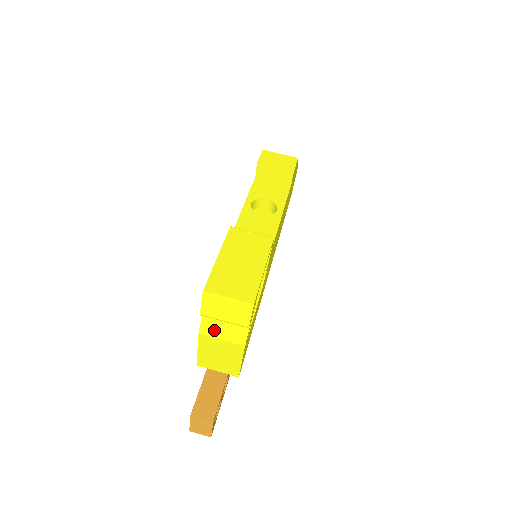
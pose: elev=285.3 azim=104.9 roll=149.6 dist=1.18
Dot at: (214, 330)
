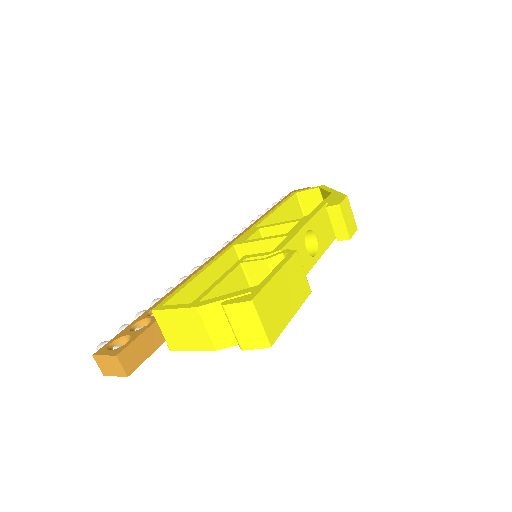
Dot at: (211, 318)
